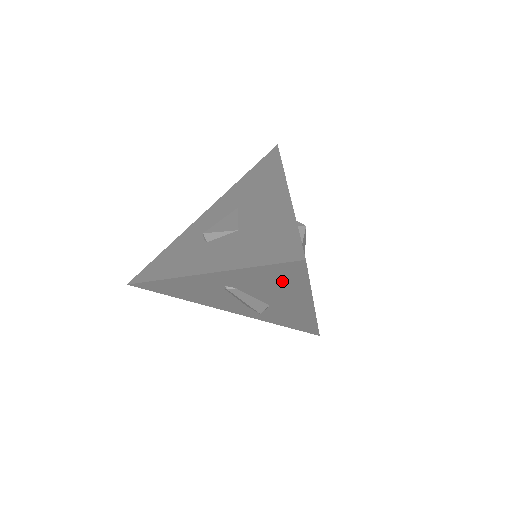
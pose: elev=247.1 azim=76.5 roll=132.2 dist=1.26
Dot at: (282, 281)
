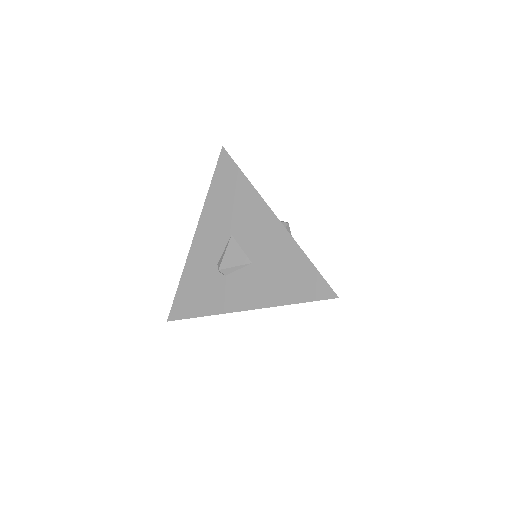
Dot at: occluded
